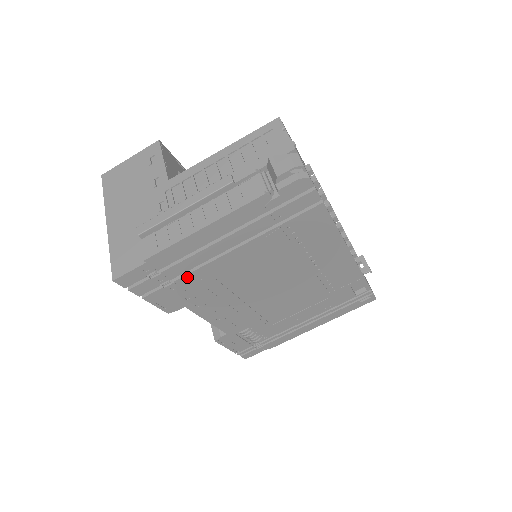
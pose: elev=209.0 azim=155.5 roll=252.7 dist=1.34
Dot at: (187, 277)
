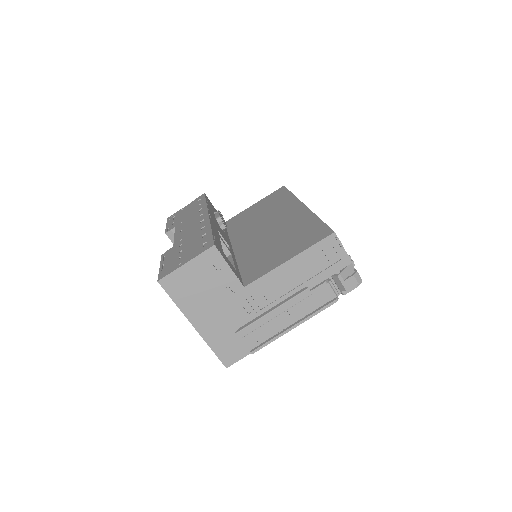
Dot at: occluded
